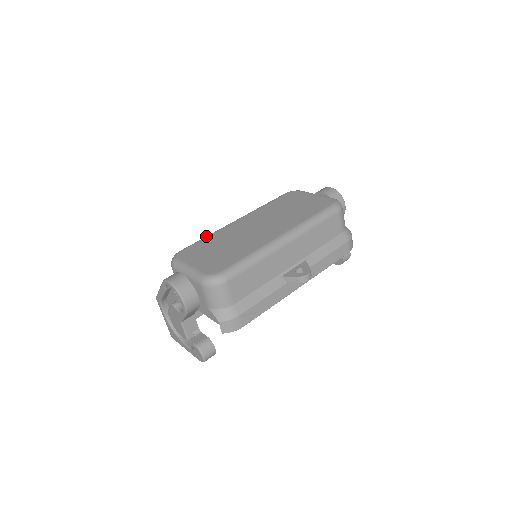
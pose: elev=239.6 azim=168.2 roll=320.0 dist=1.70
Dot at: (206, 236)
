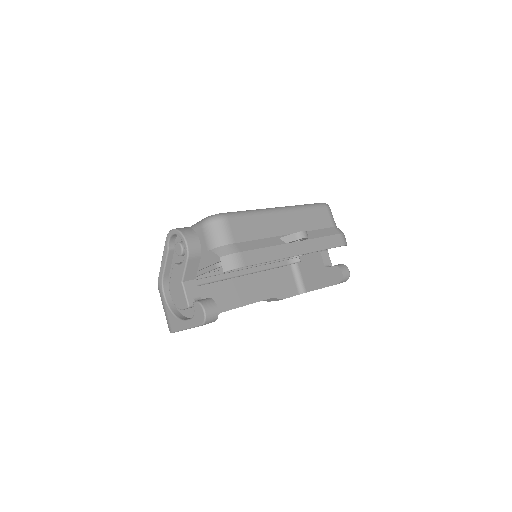
Dot at: occluded
